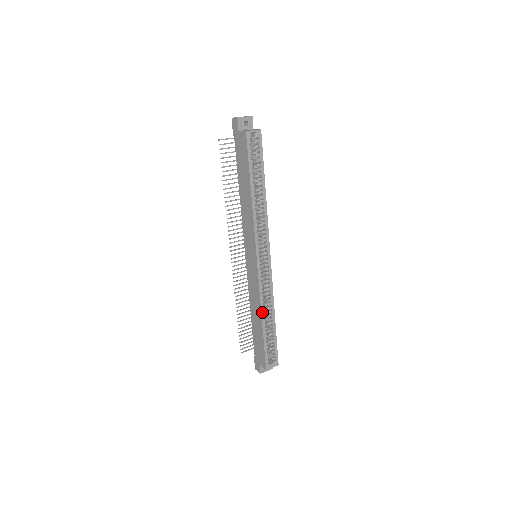
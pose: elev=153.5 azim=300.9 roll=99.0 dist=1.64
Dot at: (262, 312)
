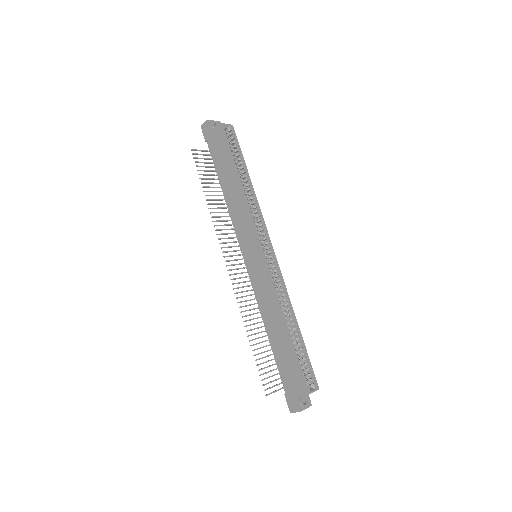
Dot at: (281, 313)
